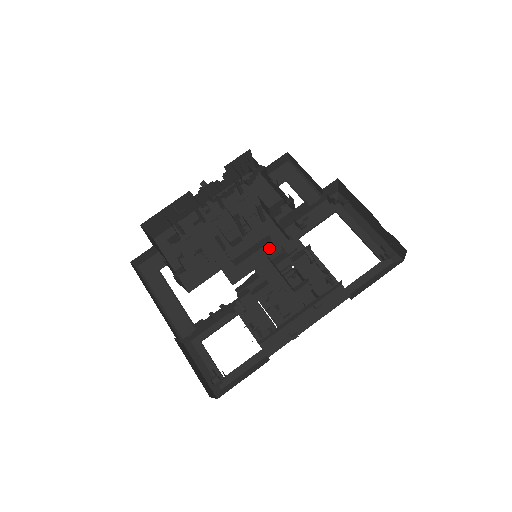
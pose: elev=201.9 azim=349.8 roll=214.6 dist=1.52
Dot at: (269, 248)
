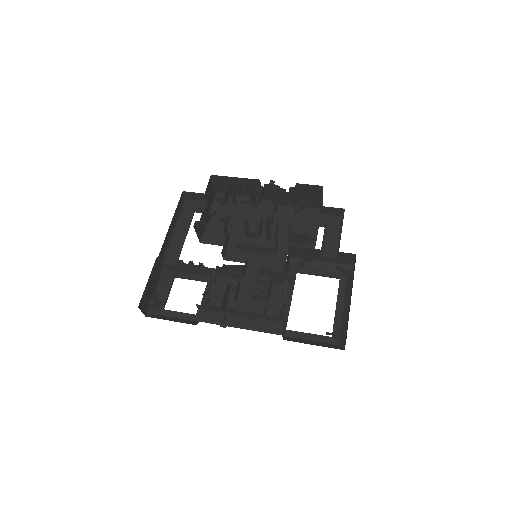
Dot at: (269, 259)
